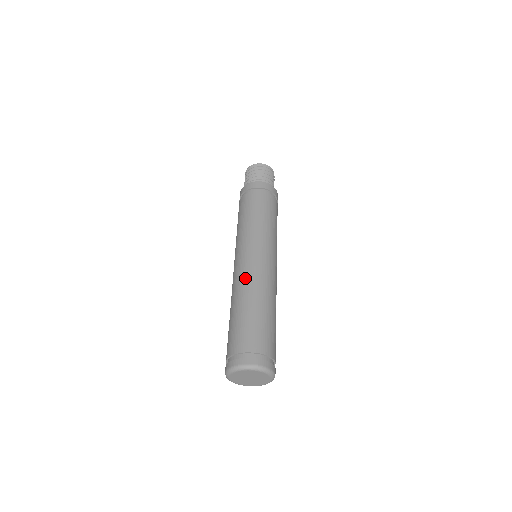
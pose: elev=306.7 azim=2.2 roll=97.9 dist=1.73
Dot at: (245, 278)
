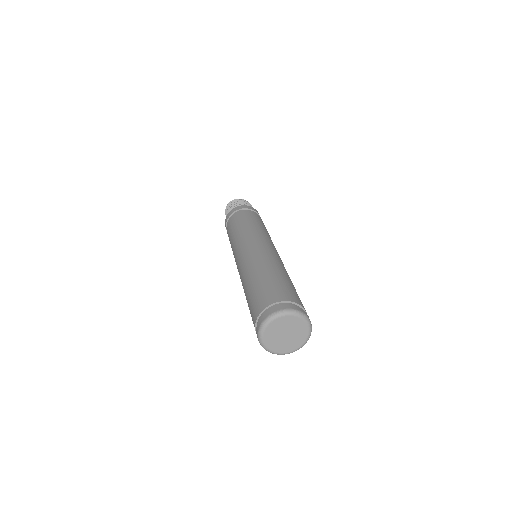
Dot at: (241, 273)
